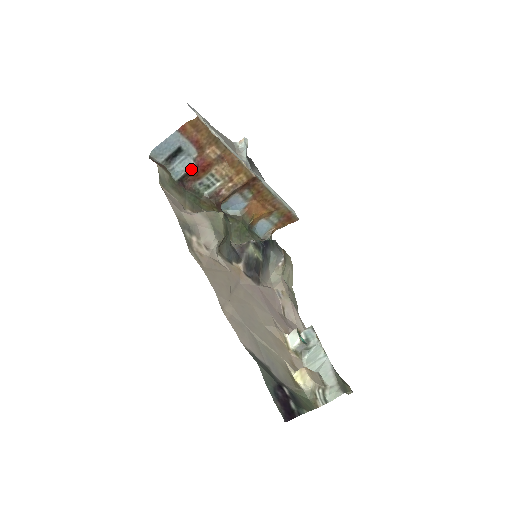
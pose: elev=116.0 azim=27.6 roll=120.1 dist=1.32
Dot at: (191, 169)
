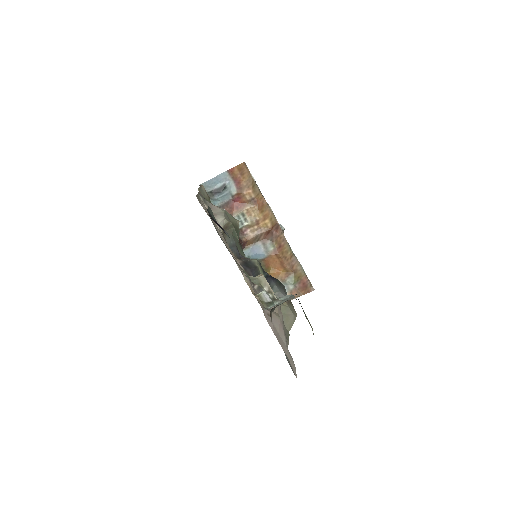
Dot at: (228, 202)
